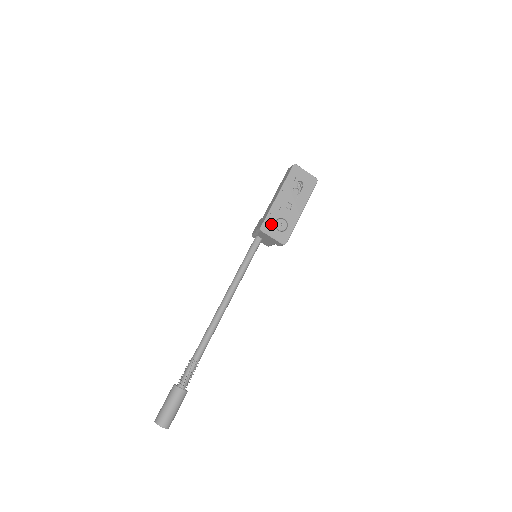
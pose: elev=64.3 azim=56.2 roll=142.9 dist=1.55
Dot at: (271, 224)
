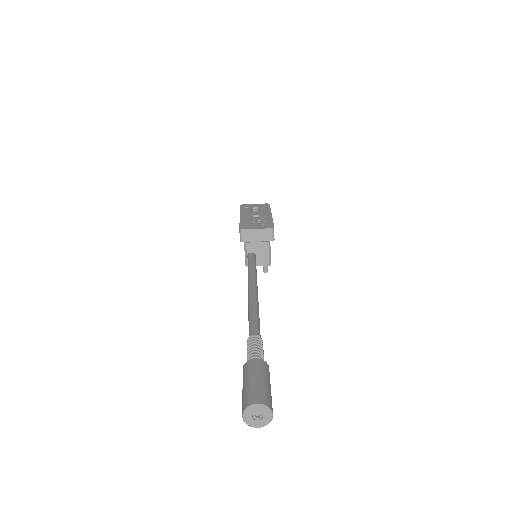
Dot at: (248, 225)
